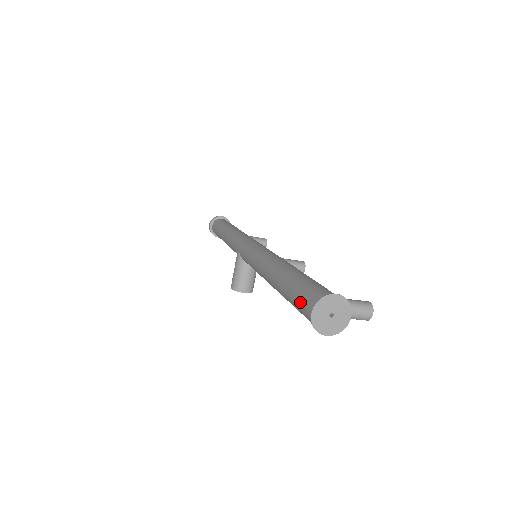
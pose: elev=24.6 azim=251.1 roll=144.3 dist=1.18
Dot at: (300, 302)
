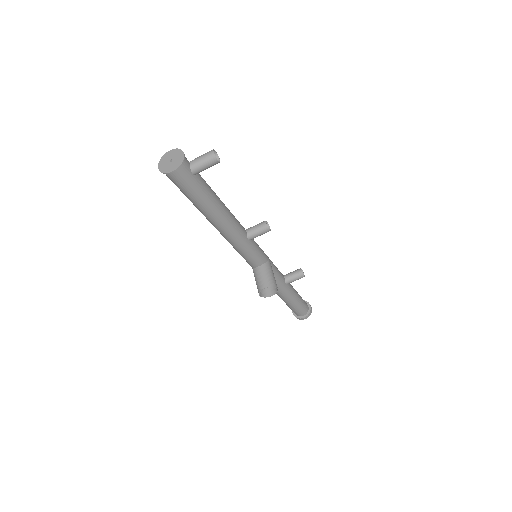
Dot at: occluded
